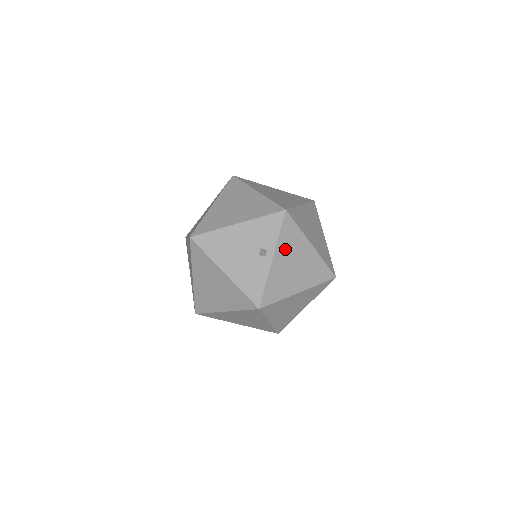
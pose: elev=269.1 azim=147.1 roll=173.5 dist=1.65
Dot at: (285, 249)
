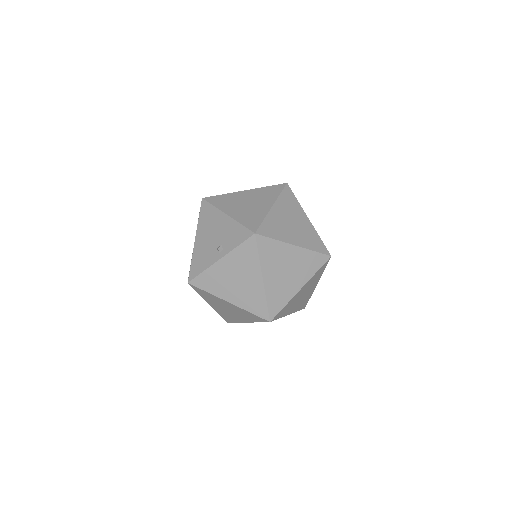
Dot at: (236, 261)
